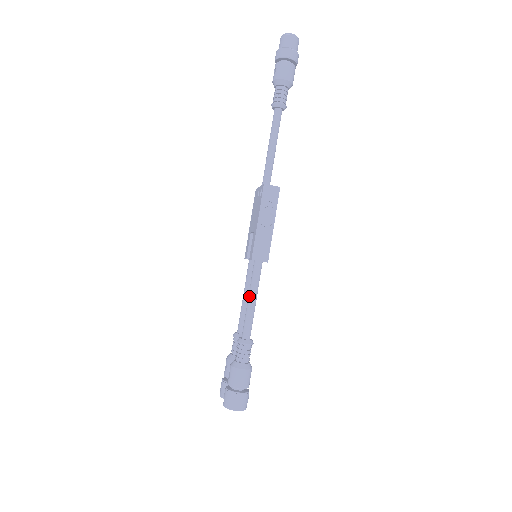
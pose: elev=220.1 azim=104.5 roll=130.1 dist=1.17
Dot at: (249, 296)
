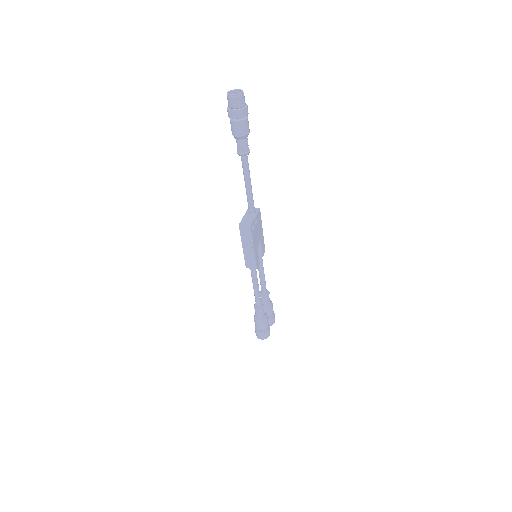
Dot at: (253, 285)
